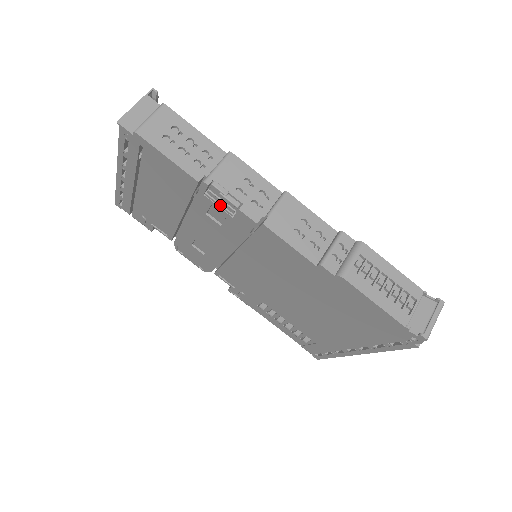
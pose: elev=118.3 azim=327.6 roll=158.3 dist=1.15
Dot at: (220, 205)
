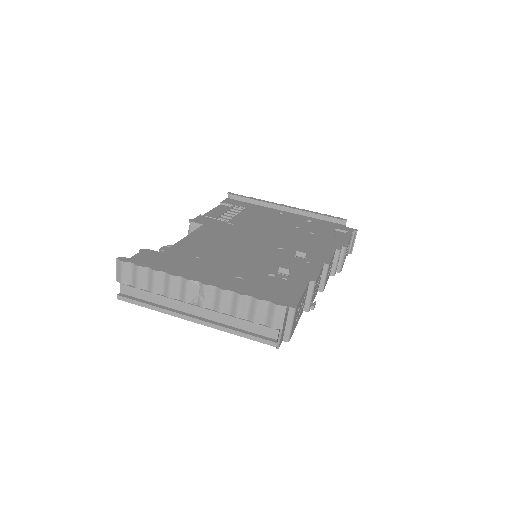
Dot at: occluded
